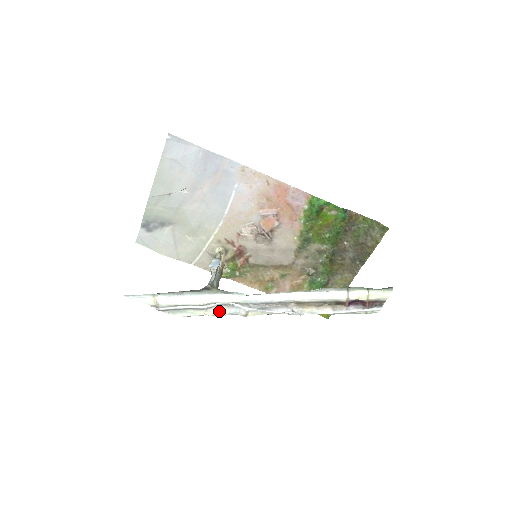
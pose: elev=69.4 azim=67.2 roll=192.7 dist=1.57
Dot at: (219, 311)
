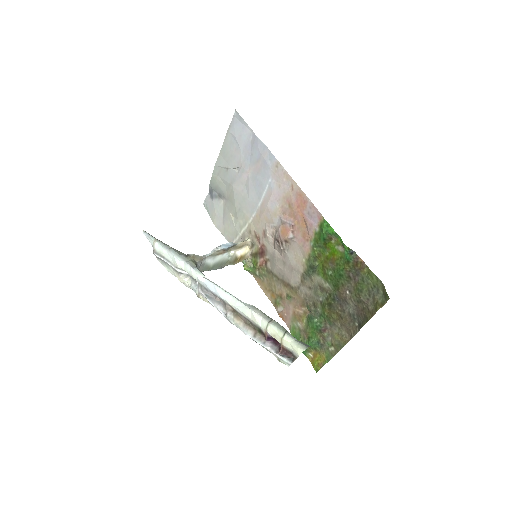
Dot at: (186, 281)
